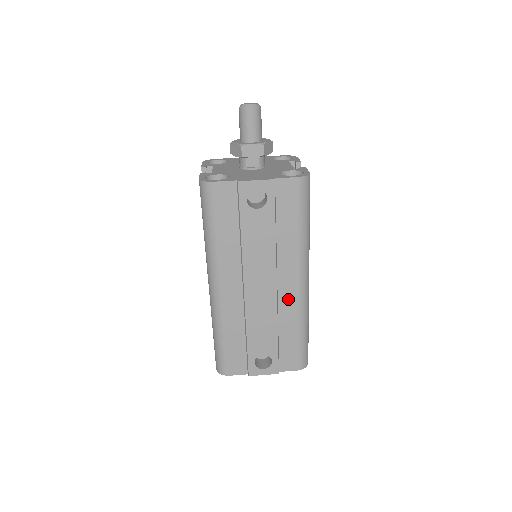
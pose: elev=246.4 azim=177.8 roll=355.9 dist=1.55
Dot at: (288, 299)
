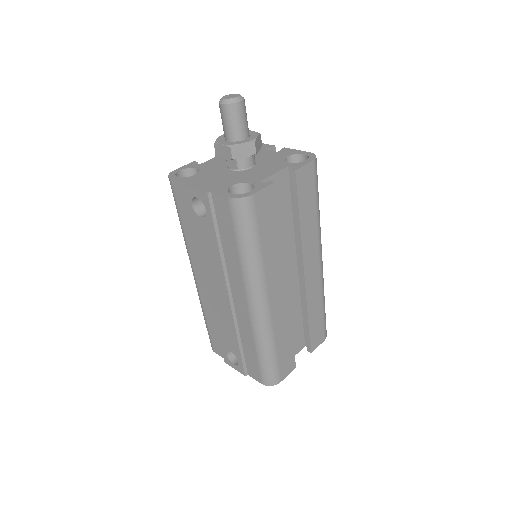
Dot at: (243, 314)
